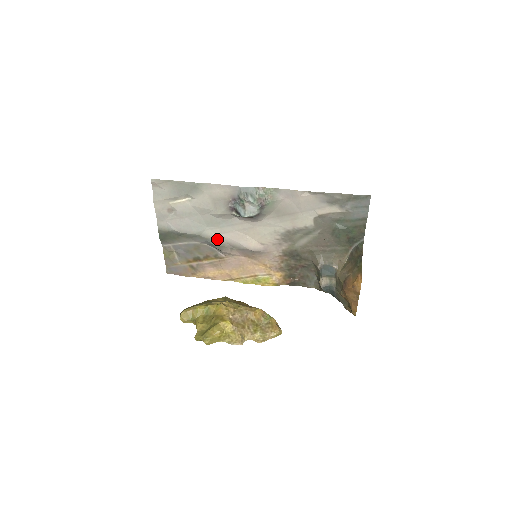
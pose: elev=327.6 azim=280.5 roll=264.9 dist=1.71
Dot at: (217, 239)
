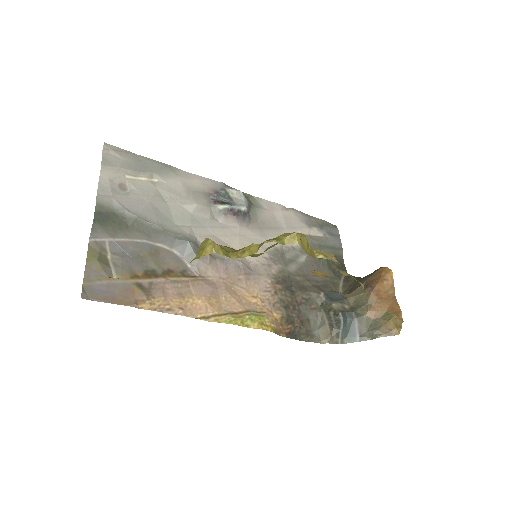
Dot at: (192, 238)
